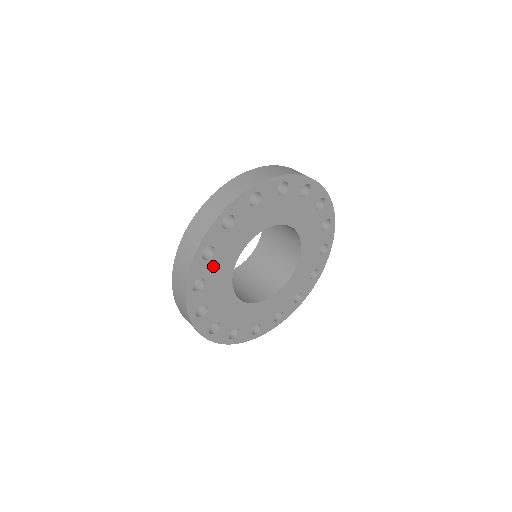
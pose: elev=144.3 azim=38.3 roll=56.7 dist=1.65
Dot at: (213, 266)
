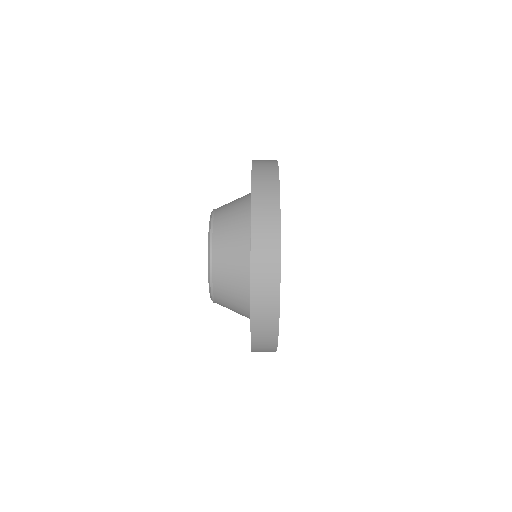
Dot at: occluded
